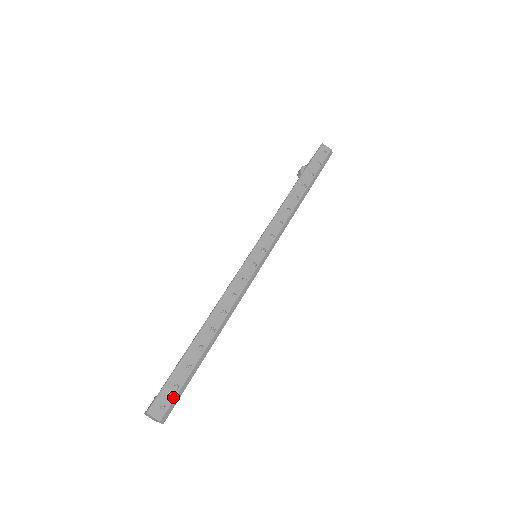
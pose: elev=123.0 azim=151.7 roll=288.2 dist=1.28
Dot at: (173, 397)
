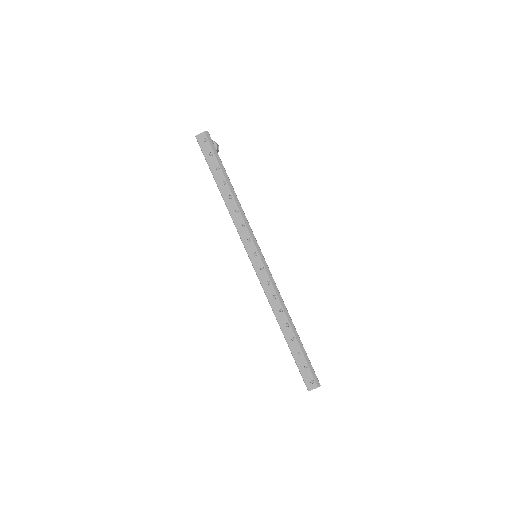
Dot at: (310, 373)
